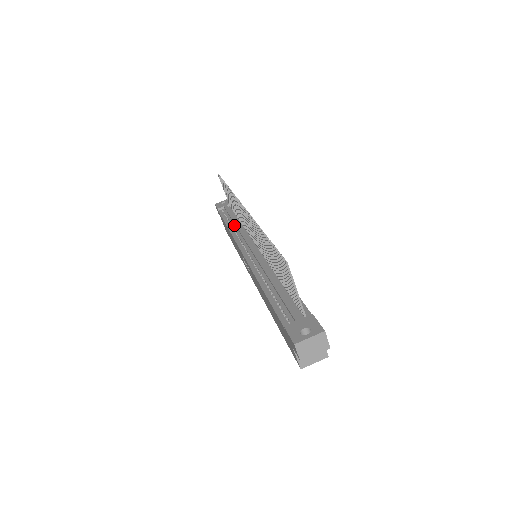
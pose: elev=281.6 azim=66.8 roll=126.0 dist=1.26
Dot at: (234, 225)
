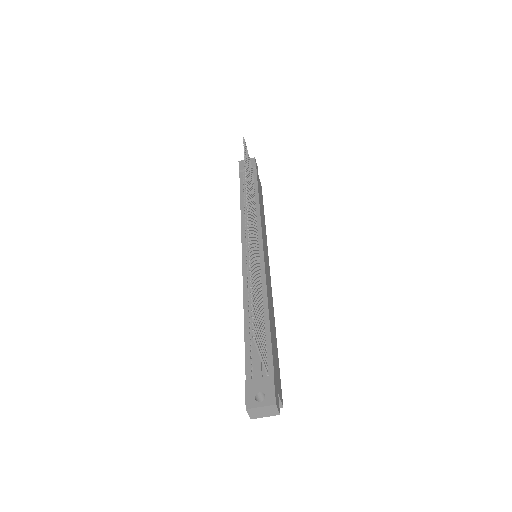
Dot at: occluded
